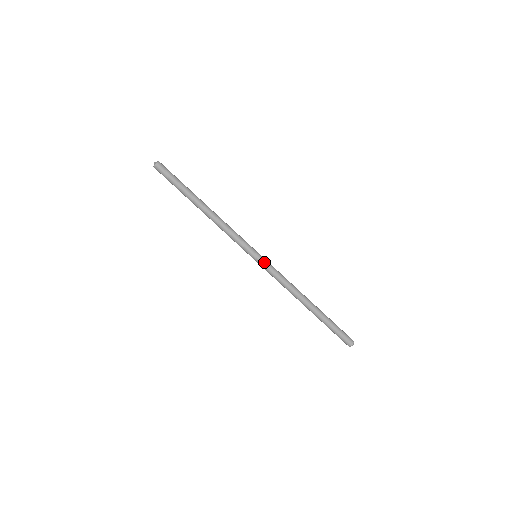
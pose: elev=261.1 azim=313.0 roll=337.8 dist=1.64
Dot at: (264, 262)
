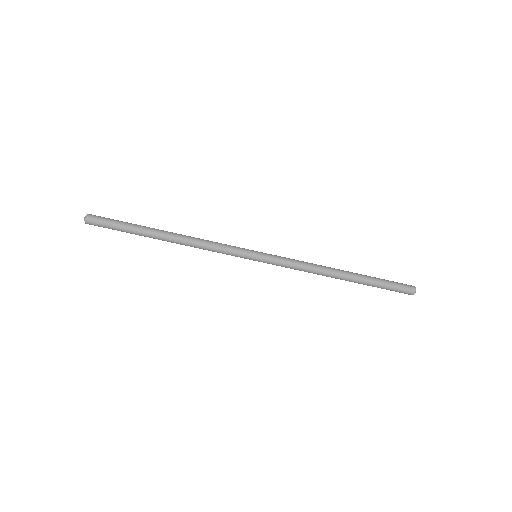
Dot at: (269, 256)
